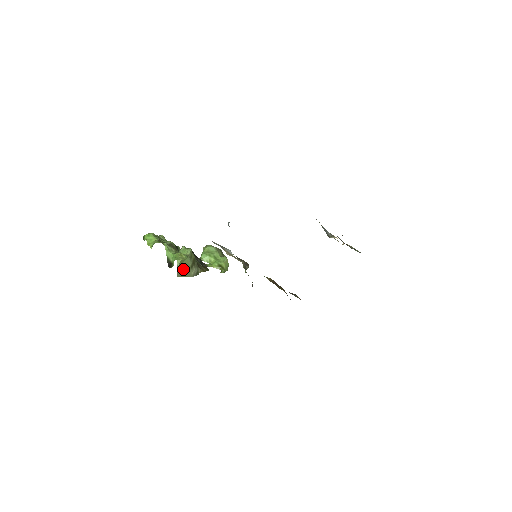
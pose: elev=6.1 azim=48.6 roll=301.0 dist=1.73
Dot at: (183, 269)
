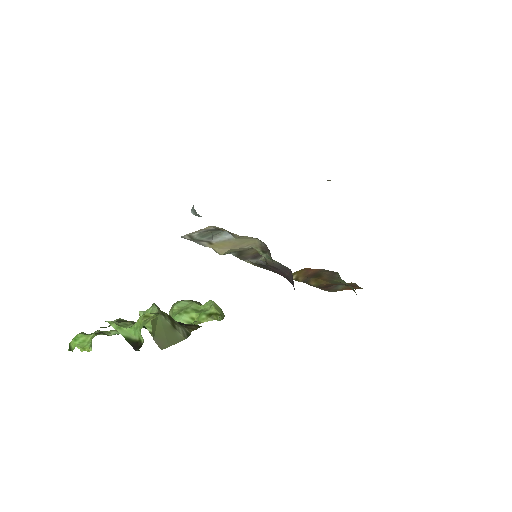
Dot at: (163, 335)
